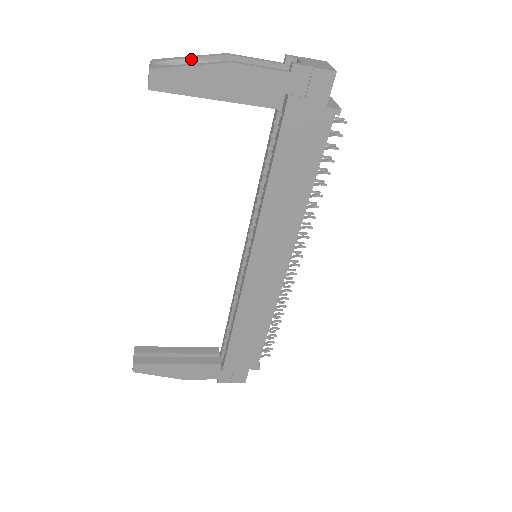
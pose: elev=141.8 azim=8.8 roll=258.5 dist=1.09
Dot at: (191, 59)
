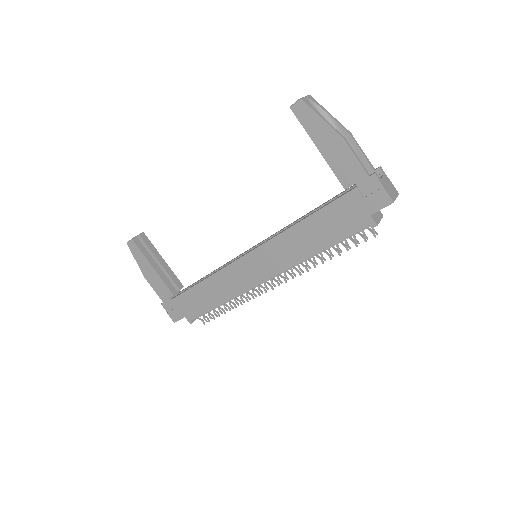
Dot at: (329, 116)
